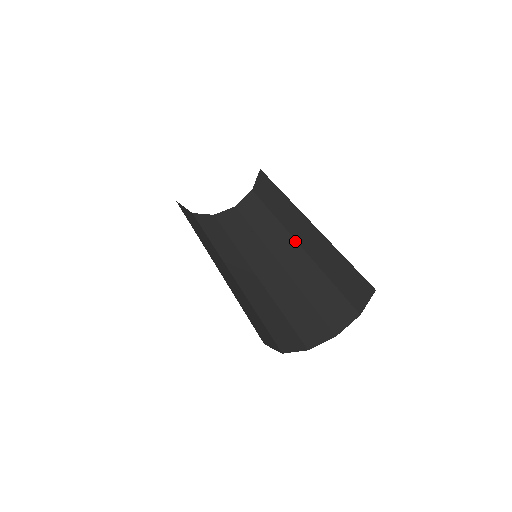
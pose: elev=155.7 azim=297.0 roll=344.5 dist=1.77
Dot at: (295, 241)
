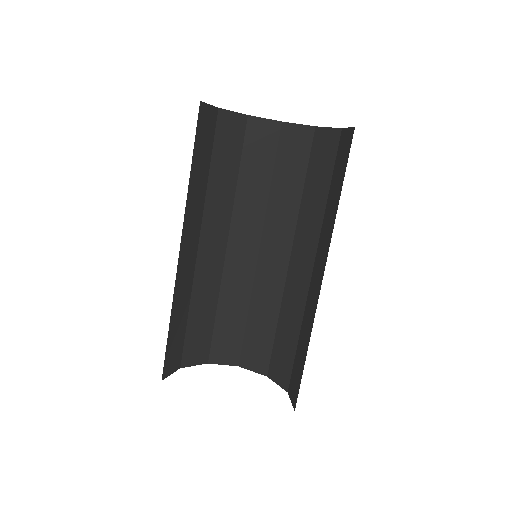
Dot at: (313, 265)
